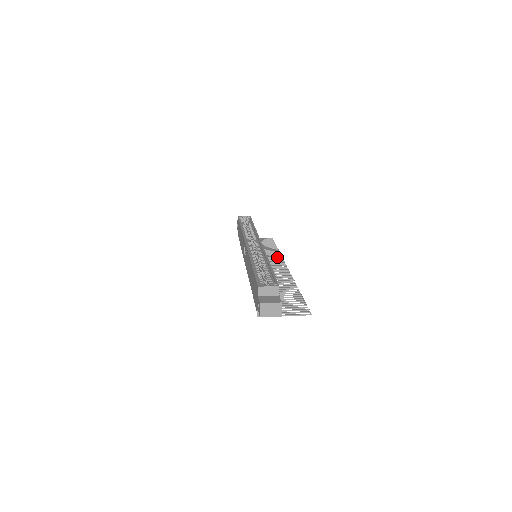
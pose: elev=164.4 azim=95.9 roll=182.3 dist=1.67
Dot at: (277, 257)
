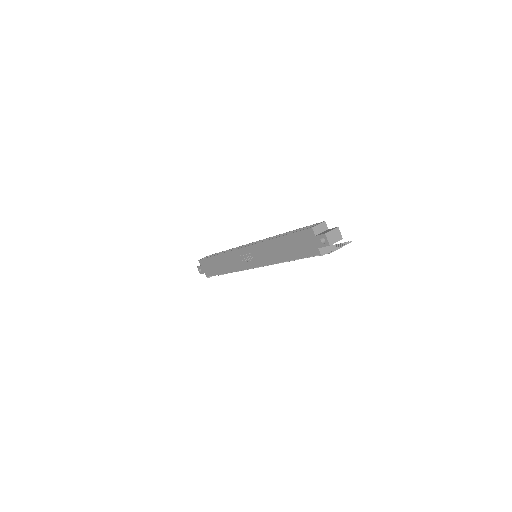
Dot at: occluded
